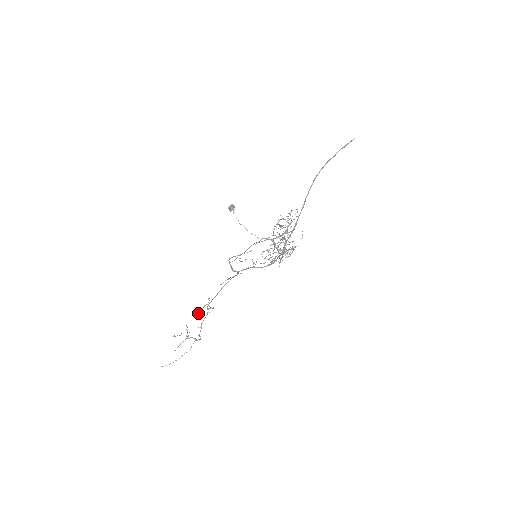
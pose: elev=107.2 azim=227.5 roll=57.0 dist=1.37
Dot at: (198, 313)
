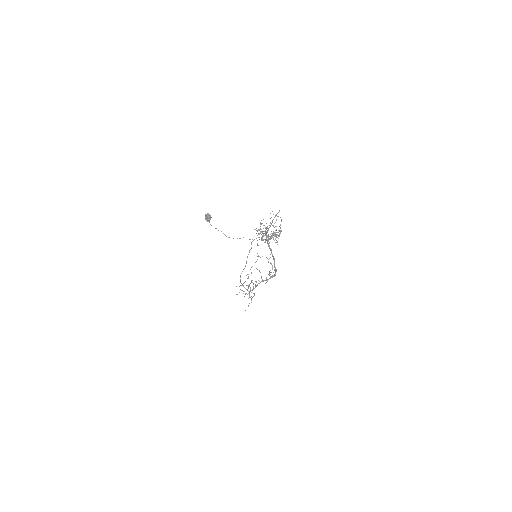
Dot at: occluded
